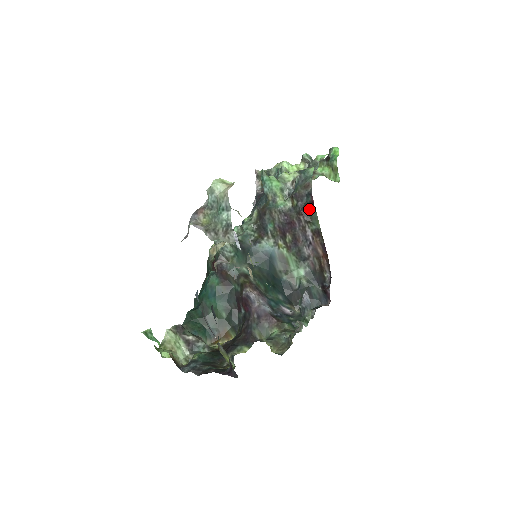
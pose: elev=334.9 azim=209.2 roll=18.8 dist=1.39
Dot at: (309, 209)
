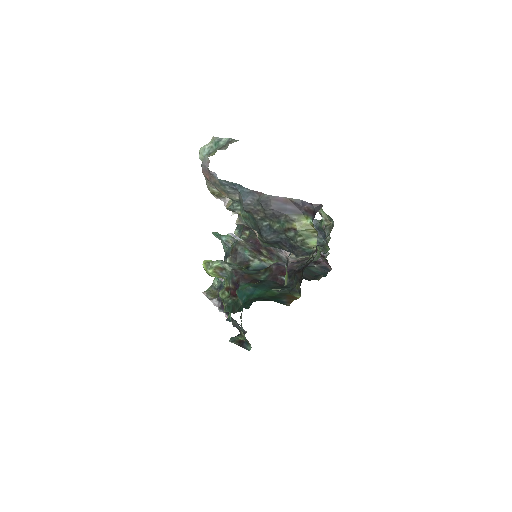
Dot at: occluded
